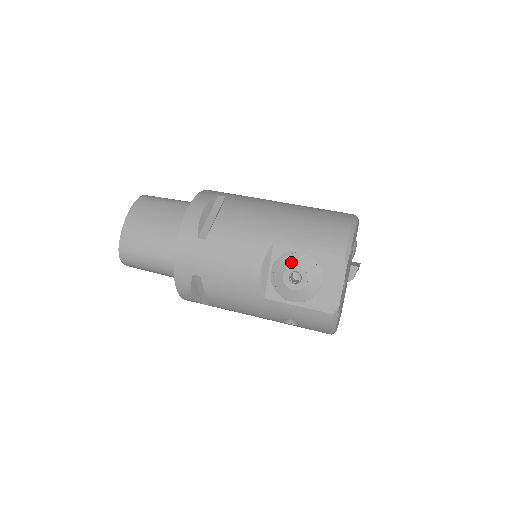
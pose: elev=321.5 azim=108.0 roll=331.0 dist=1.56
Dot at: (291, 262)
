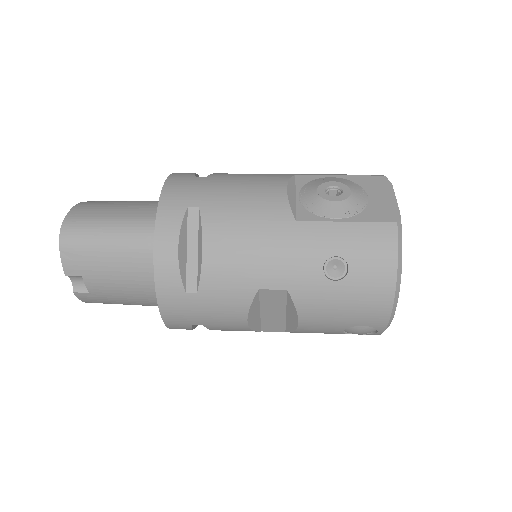
Dot at: (323, 181)
